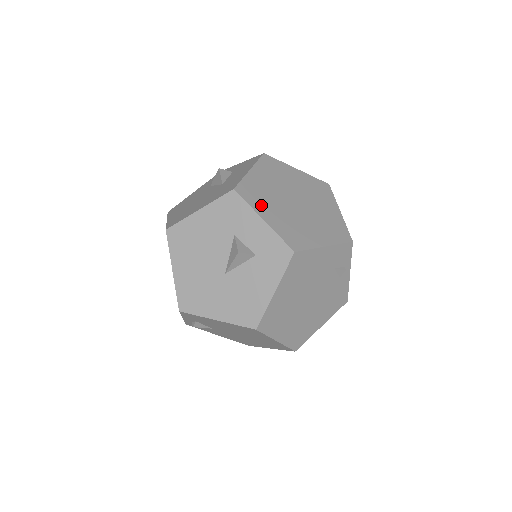
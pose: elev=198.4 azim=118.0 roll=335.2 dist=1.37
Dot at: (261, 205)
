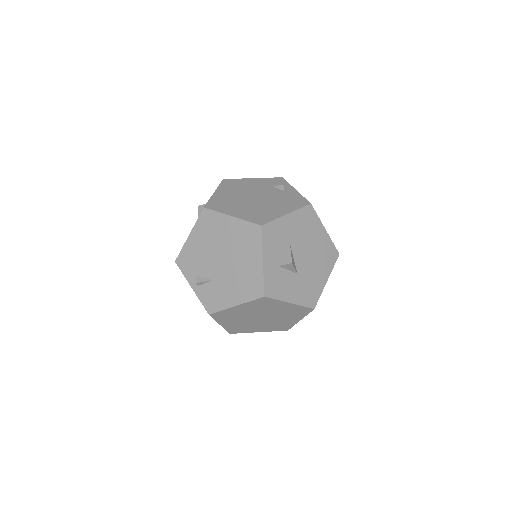
Dot at: occluded
